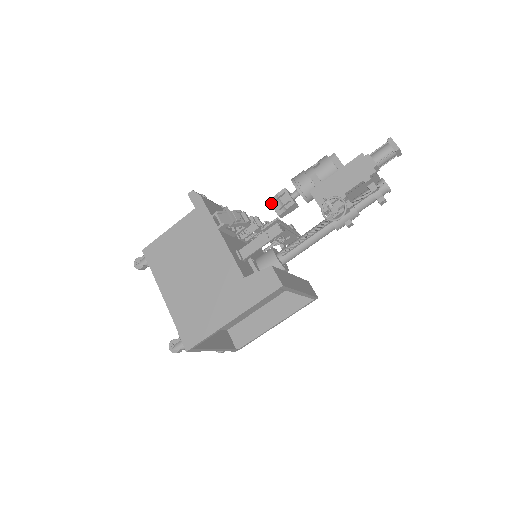
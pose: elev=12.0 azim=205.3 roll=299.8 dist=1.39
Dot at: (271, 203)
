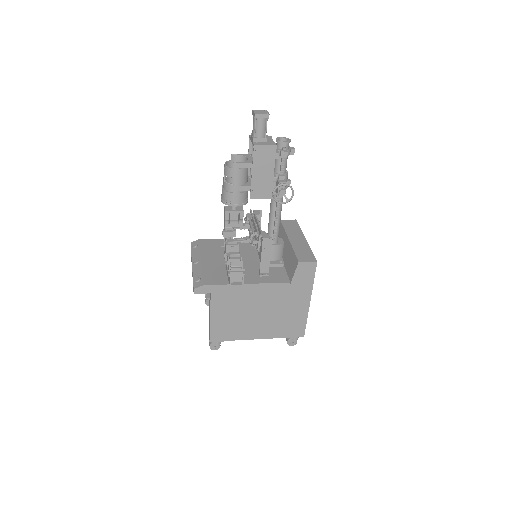
Dot at: occluded
